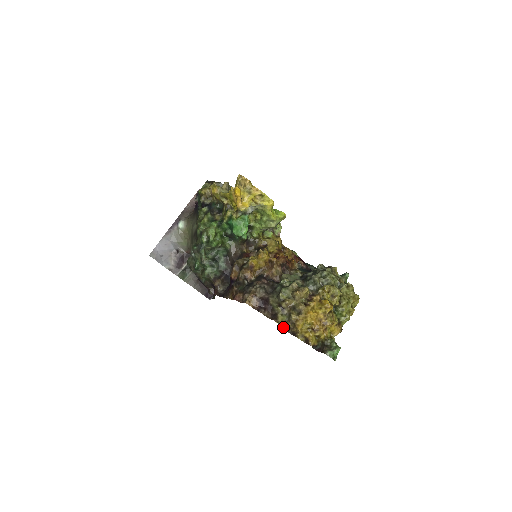
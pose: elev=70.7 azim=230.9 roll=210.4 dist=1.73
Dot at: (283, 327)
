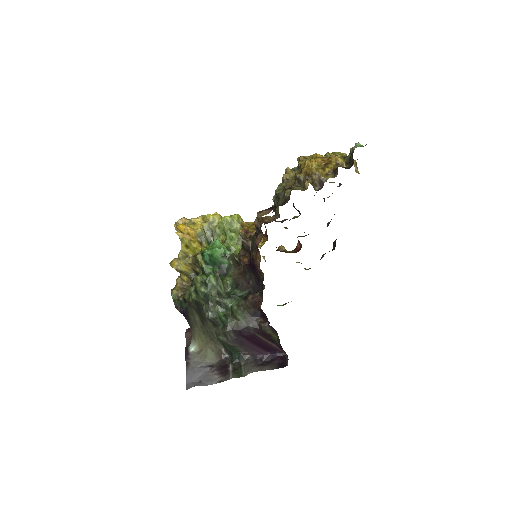
Dot at: (306, 189)
